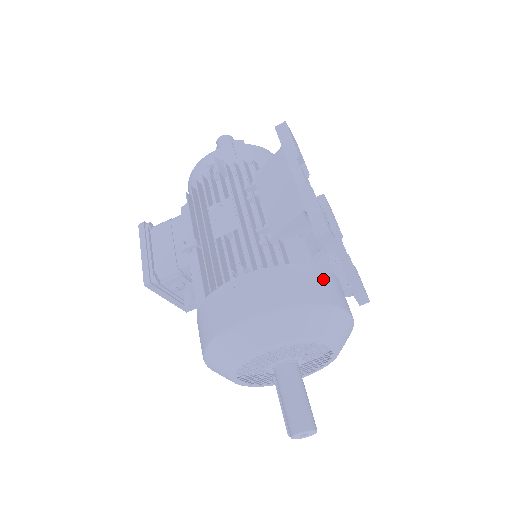
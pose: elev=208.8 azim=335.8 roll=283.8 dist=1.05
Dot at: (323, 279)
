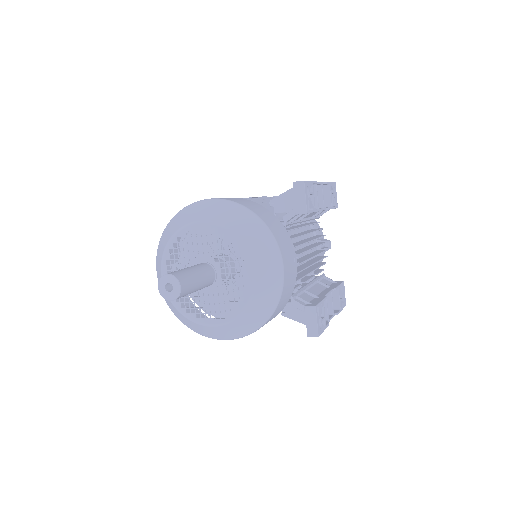
Dot at: (281, 230)
